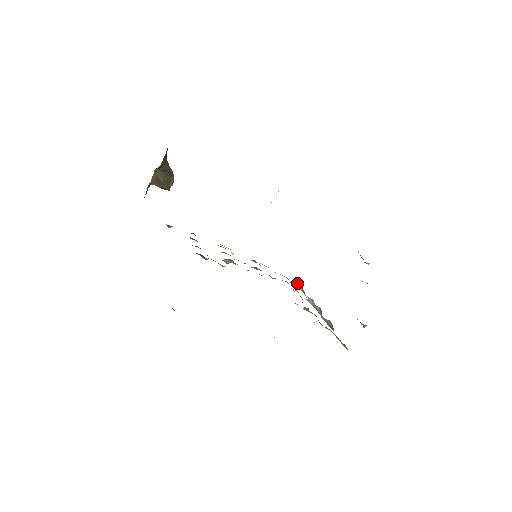
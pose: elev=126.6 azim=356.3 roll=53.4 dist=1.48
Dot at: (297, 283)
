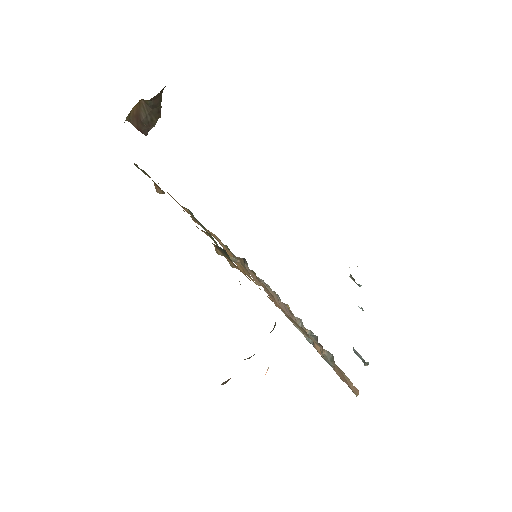
Dot at: occluded
